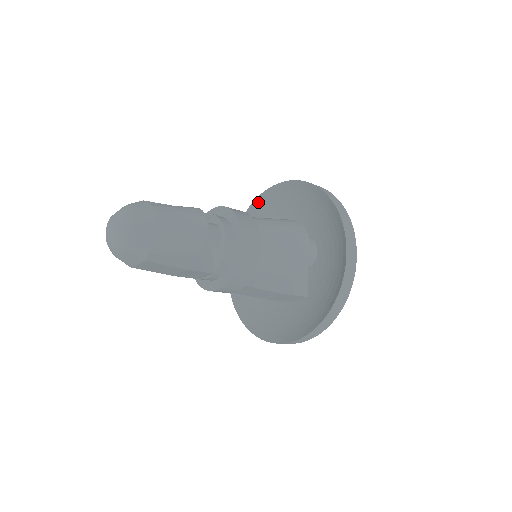
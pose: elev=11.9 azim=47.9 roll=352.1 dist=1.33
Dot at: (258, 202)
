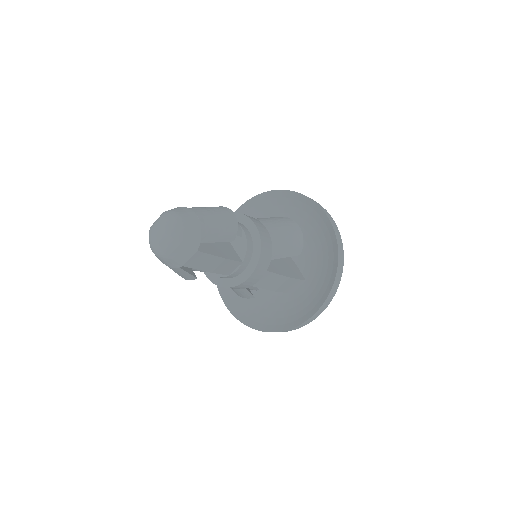
Dot at: occluded
